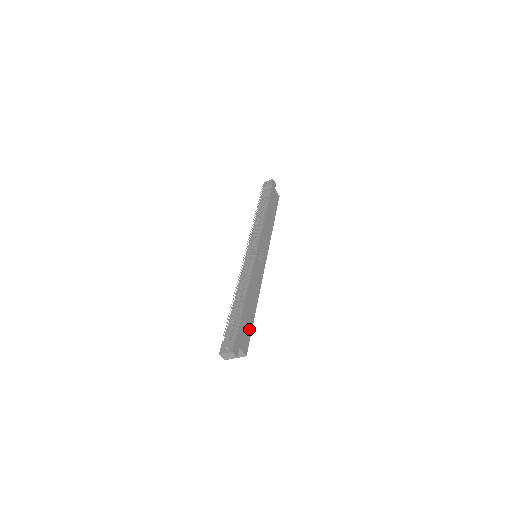
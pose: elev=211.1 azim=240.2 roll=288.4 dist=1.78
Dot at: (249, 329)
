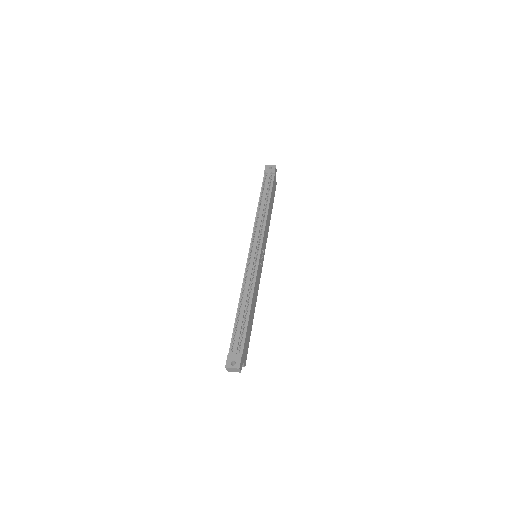
Dot at: (249, 339)
